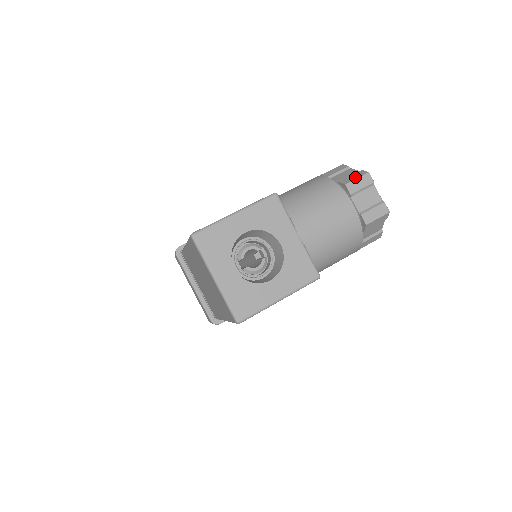
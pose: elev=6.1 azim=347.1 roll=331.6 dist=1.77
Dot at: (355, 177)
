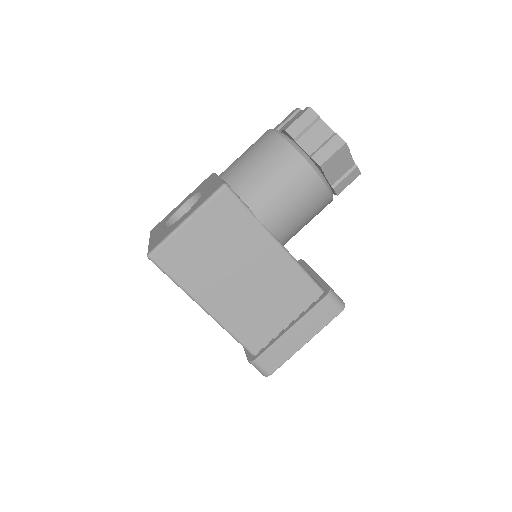
Dot at: occluded
